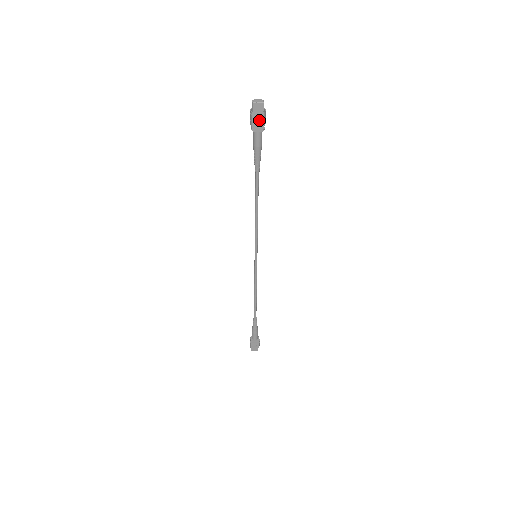
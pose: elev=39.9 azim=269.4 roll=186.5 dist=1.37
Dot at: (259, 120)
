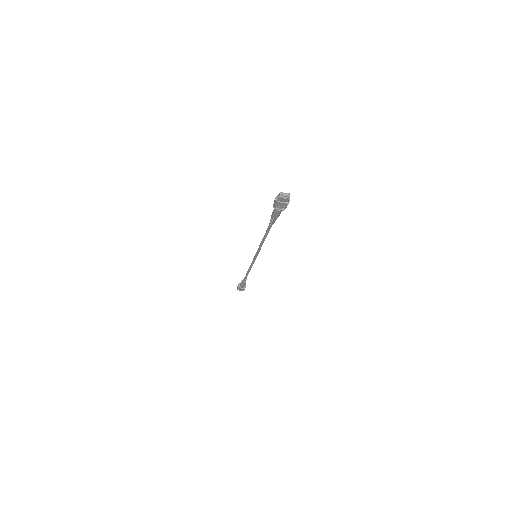
Dot at: (282, 206)
